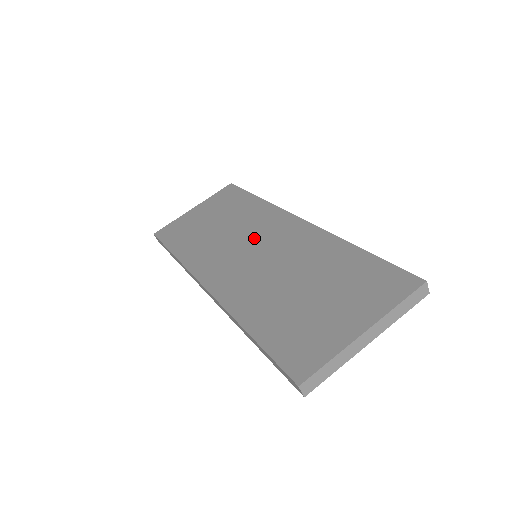
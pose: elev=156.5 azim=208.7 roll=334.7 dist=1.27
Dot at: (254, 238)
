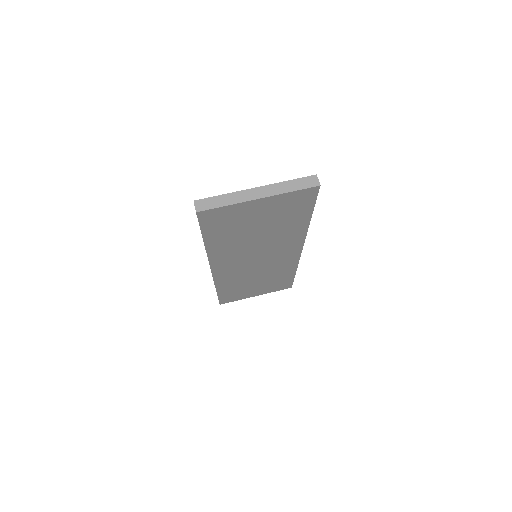
Dot at: occluded
